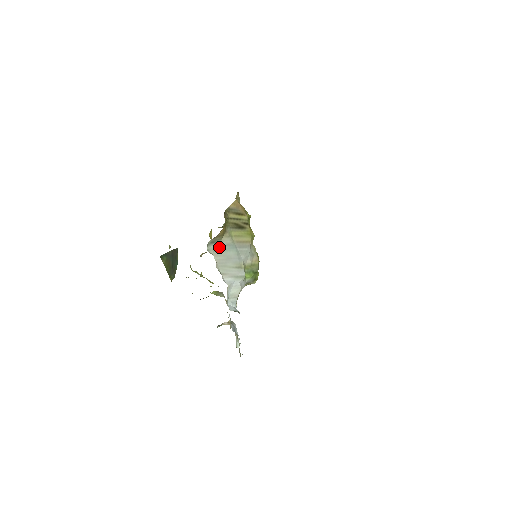
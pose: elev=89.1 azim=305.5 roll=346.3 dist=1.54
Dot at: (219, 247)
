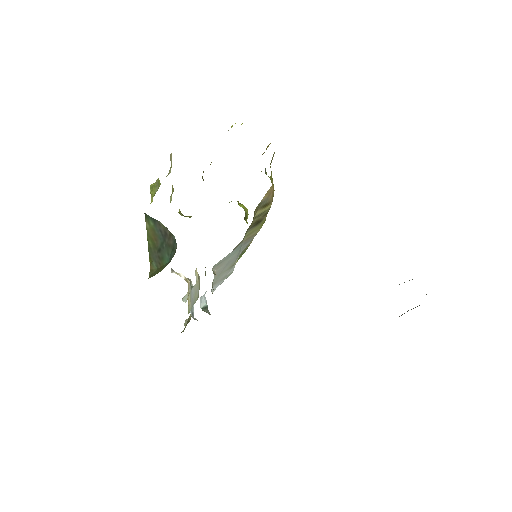
Dot at: (226, 257)
